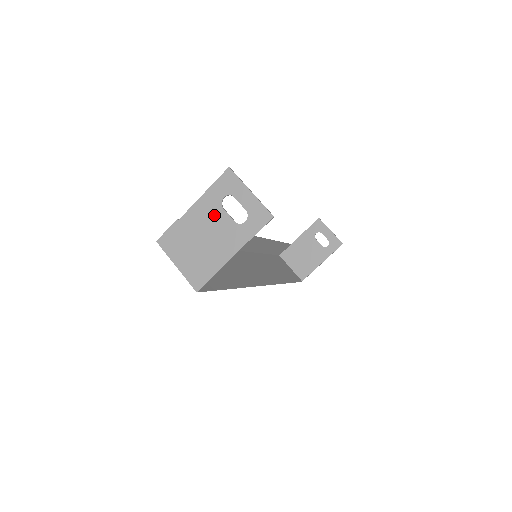
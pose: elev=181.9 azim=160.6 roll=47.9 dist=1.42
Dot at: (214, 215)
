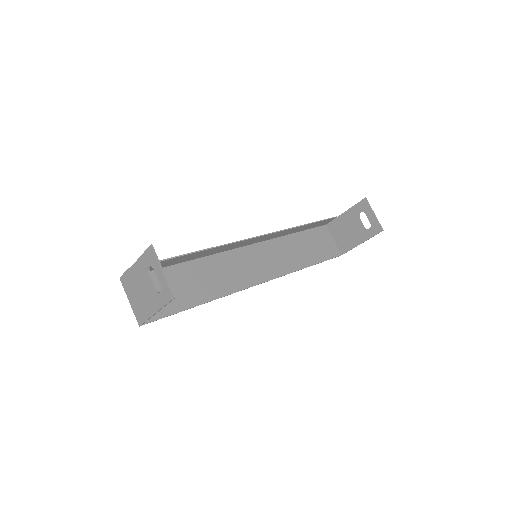
Dot at: (145, 277)
